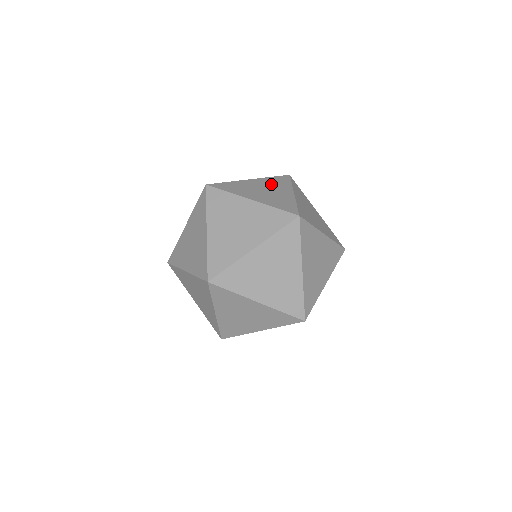
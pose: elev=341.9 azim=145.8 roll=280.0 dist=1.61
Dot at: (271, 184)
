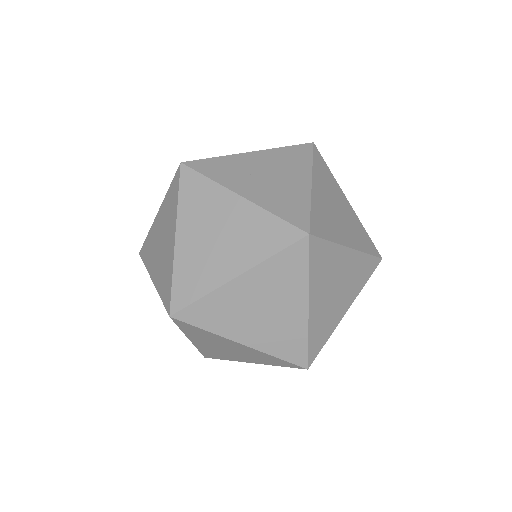
Dot at: (280, 162)
